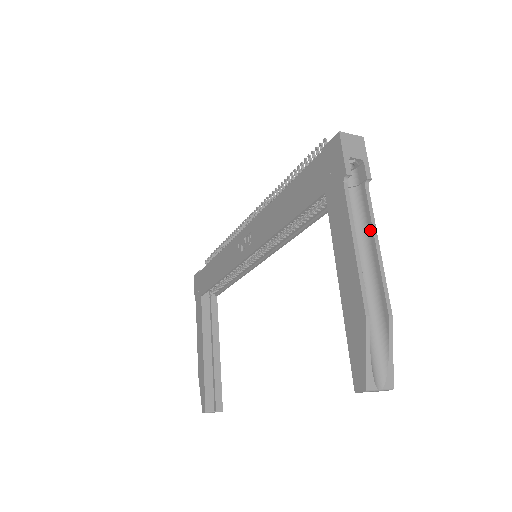
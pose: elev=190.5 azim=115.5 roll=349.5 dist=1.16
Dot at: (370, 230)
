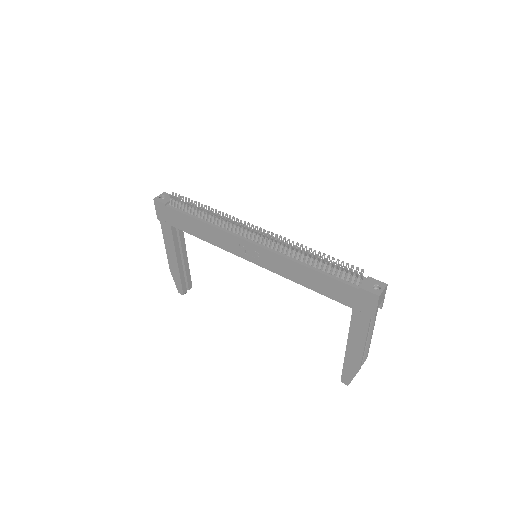
Dot at: (371, 327)
